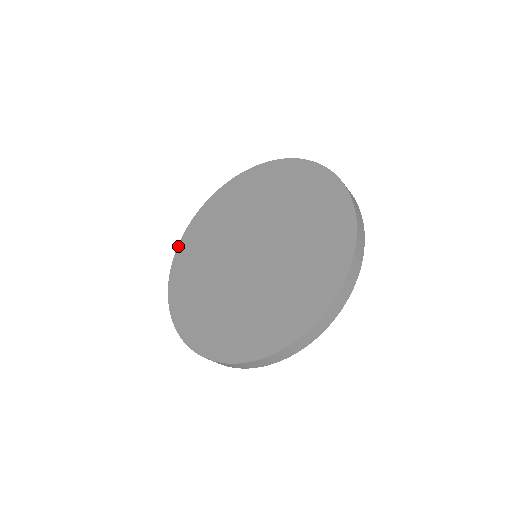
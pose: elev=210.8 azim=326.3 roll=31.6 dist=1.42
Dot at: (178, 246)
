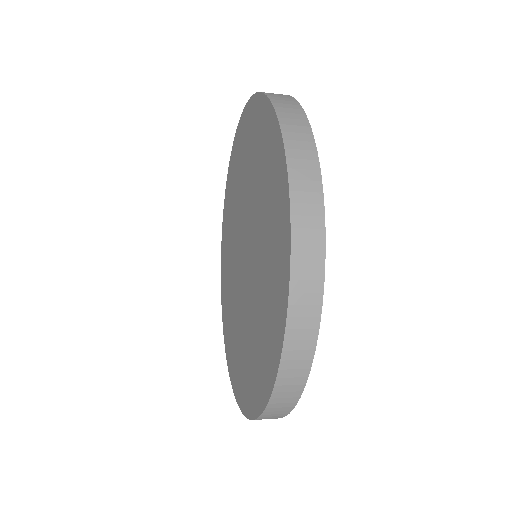
Dot at: (238, 123)
